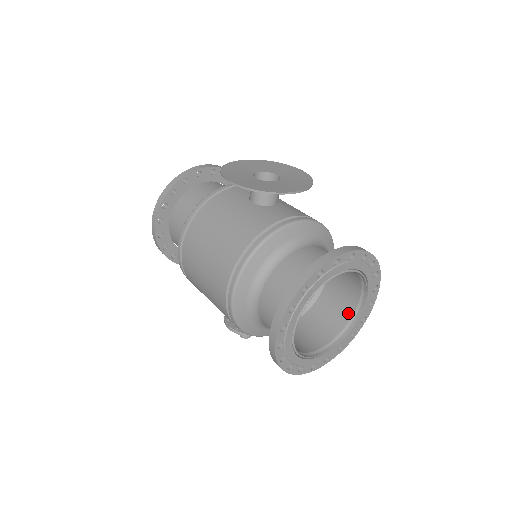
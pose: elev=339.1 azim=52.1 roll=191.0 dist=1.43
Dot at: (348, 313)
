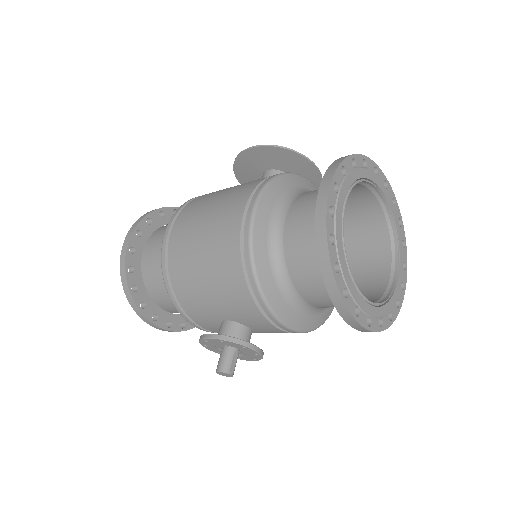
Dot at: (379, 289)
